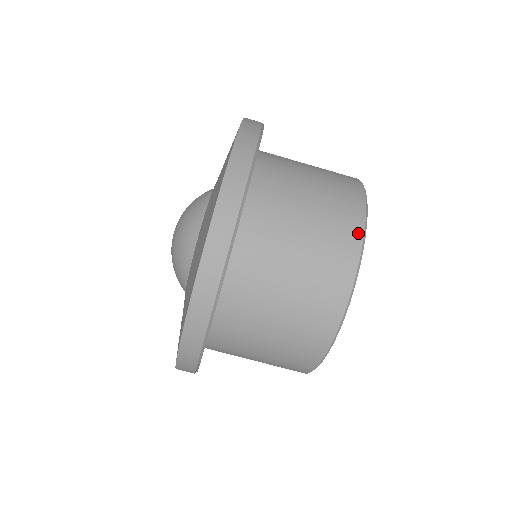
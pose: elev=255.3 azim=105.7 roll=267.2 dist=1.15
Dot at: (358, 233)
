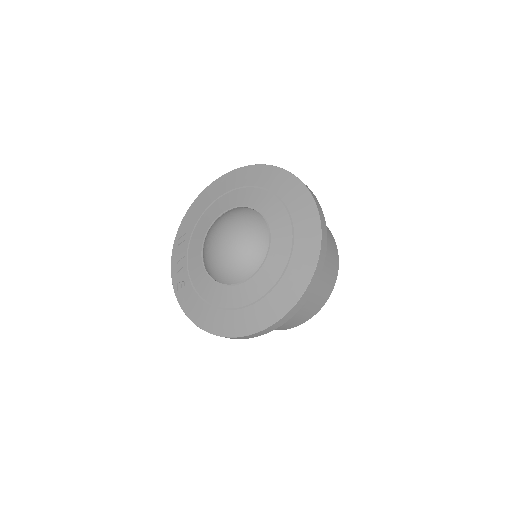
Dot at: (315, 313)
